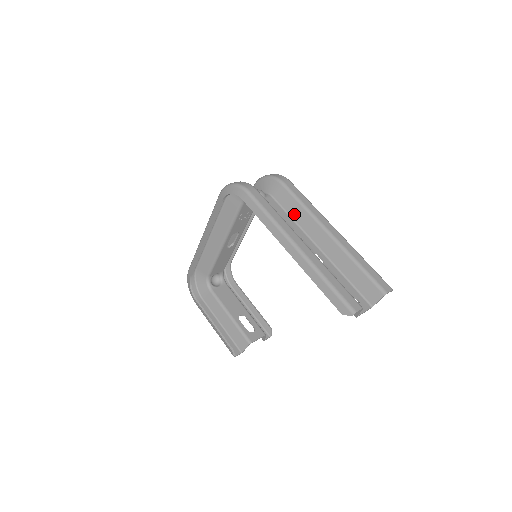
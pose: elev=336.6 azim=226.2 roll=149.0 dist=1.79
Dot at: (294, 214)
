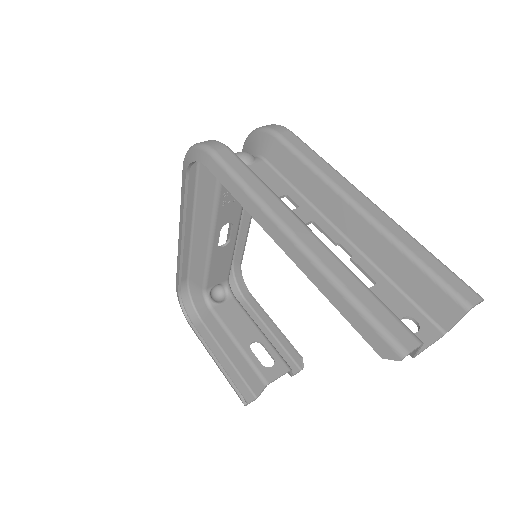
Dot at: (299, 183)
